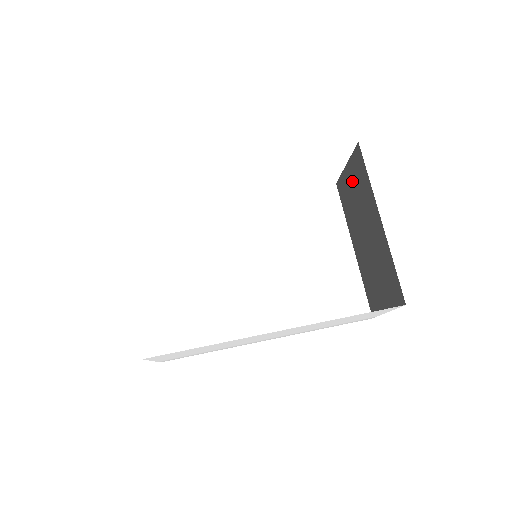
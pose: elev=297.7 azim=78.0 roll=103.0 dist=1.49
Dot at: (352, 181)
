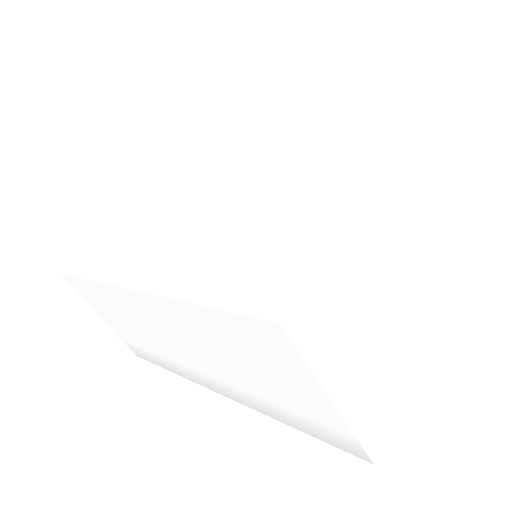
Dot at: occluded
